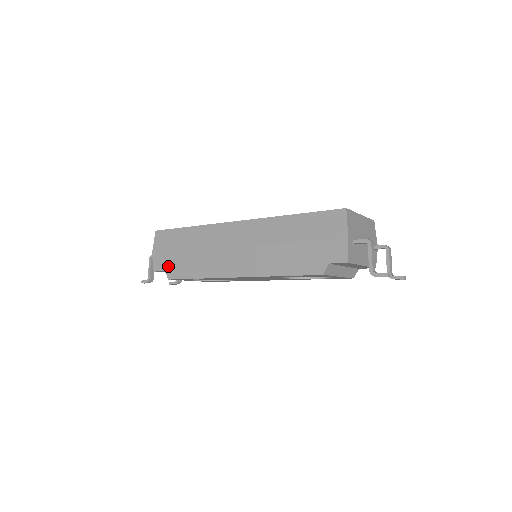
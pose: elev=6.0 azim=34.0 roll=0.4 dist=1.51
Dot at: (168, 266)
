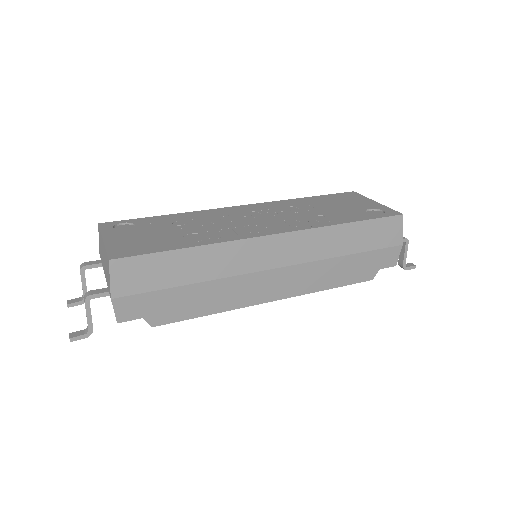
Dot at: (151, 310)
